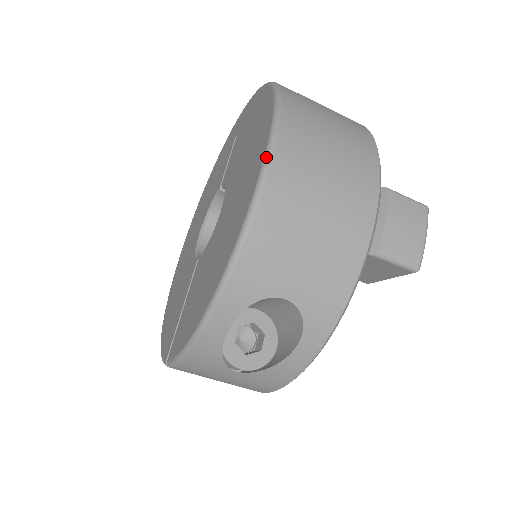
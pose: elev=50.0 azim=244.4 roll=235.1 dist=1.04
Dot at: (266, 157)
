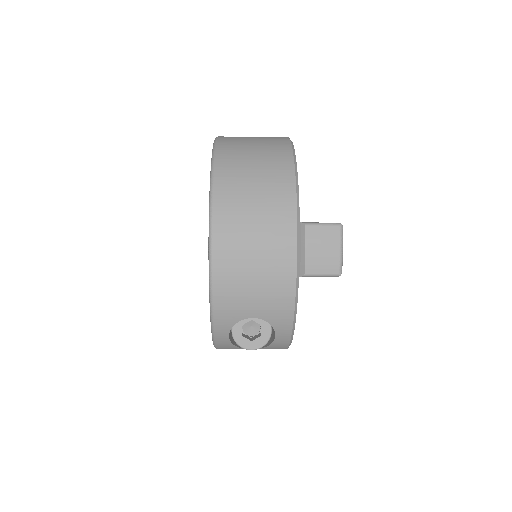
Dot at: (209, 241)
